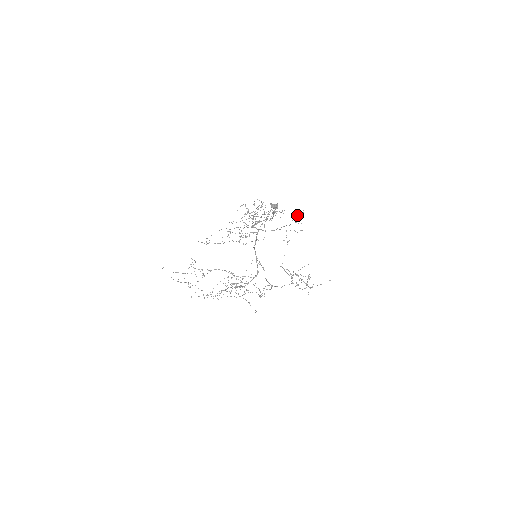
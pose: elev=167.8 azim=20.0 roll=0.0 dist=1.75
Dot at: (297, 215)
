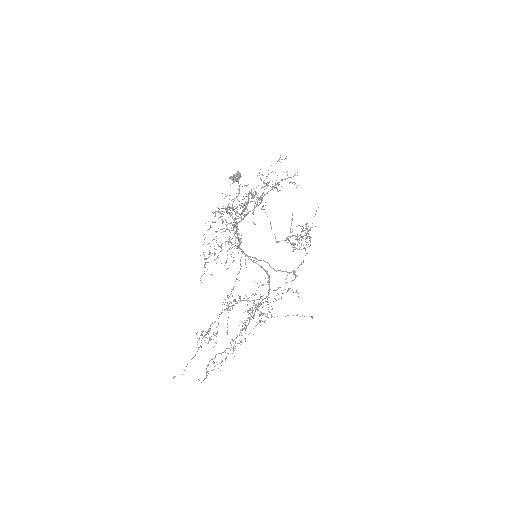
Dot at: occluded
